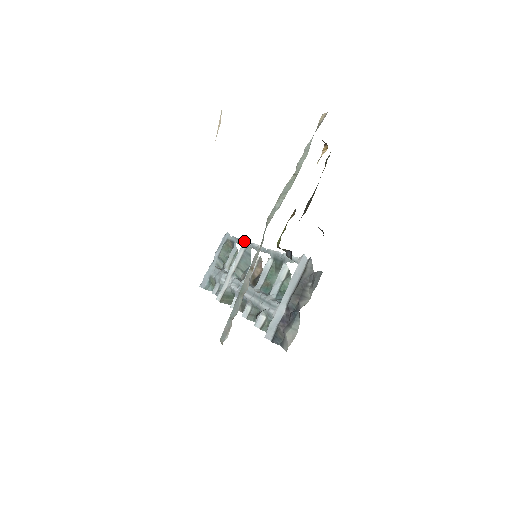
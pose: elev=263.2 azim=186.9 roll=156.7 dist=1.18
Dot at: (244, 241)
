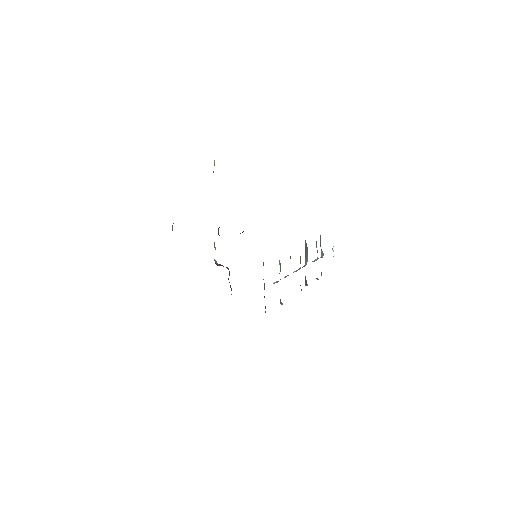
Dot at: occluded
